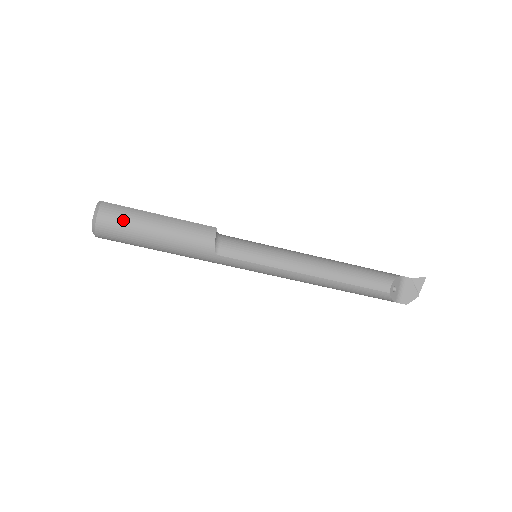
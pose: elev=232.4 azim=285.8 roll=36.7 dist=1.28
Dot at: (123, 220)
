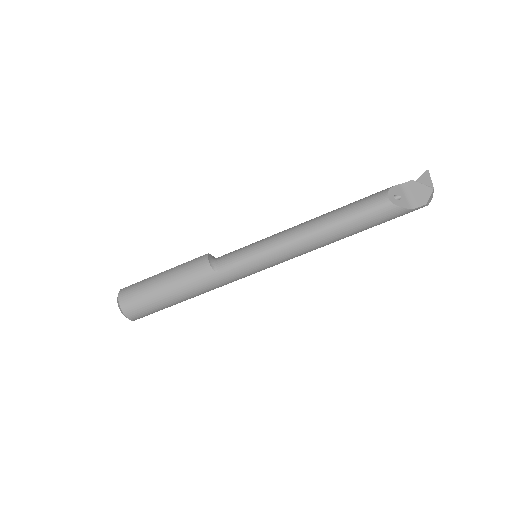
Dot at: (137, 291)
